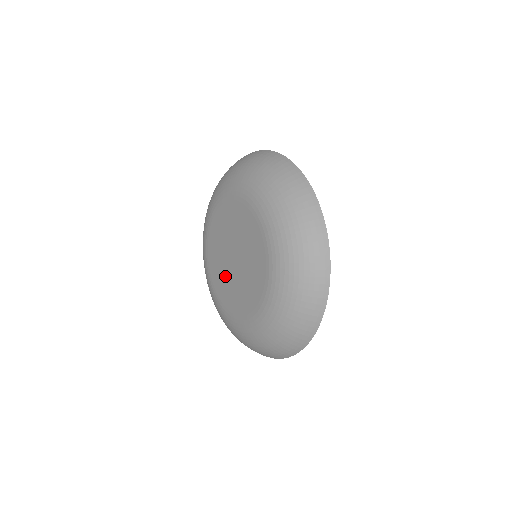
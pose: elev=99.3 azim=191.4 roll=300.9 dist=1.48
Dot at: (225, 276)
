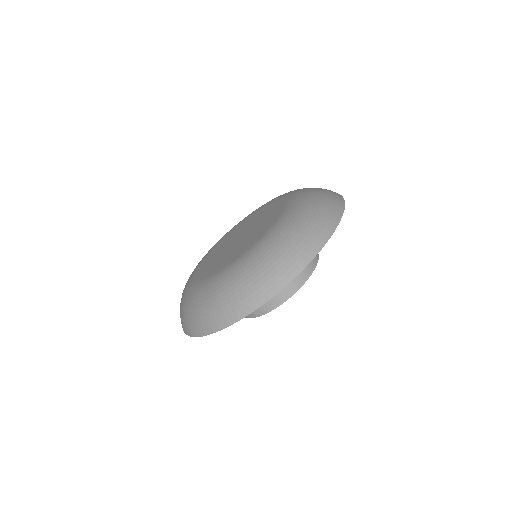
Dot at: (226, 243)
